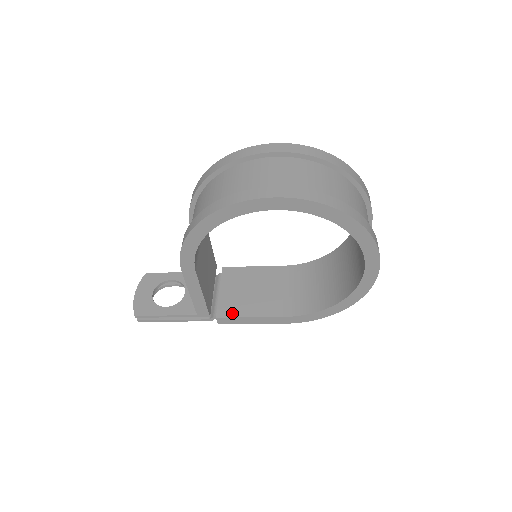
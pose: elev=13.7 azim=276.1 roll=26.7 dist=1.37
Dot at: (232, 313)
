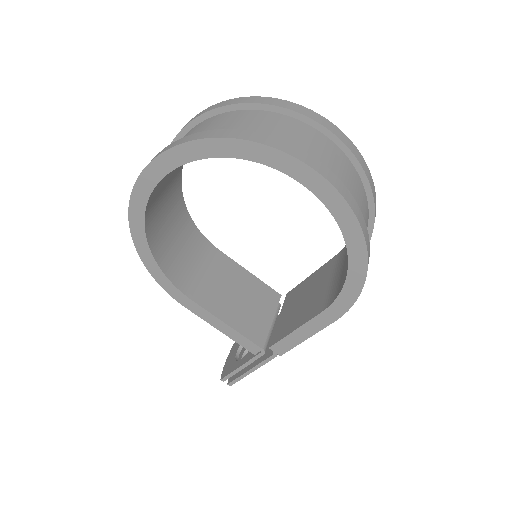
Dot at: (281, 335)
